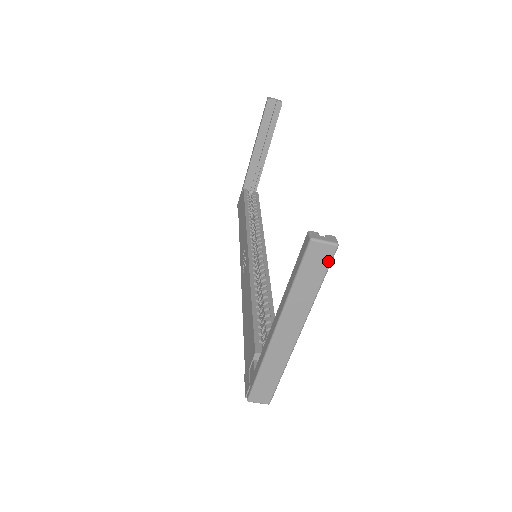
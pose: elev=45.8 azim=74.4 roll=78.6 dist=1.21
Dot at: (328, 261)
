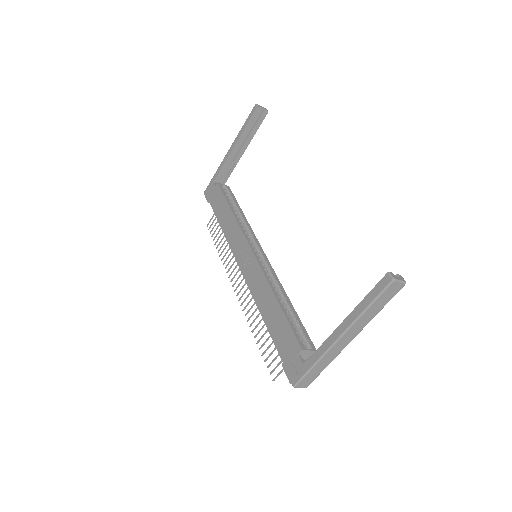
Dot at: (396, 293)
